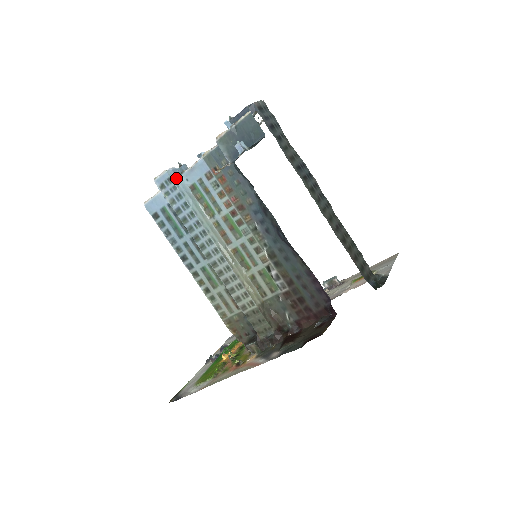
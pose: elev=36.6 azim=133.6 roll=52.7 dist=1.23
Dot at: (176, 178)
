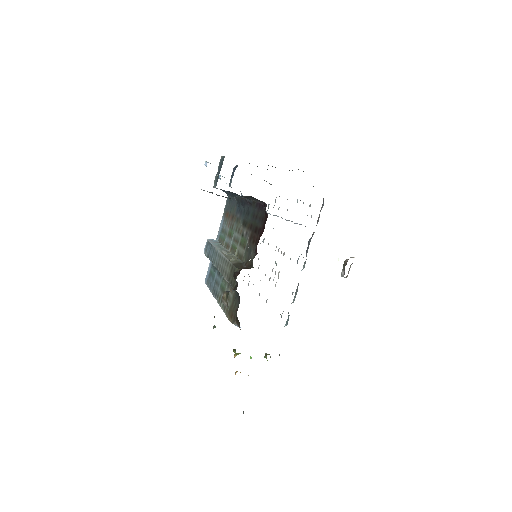
Dot at: occluded
